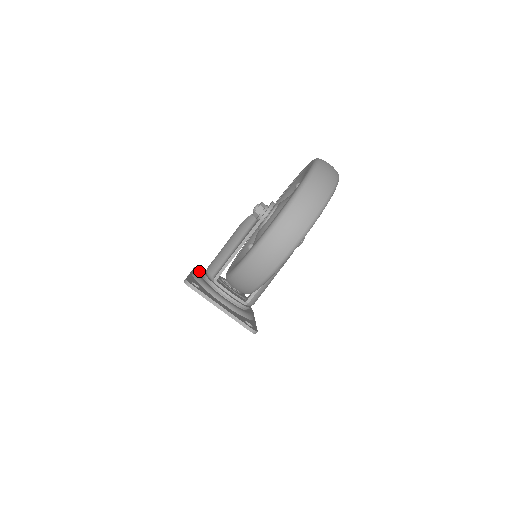
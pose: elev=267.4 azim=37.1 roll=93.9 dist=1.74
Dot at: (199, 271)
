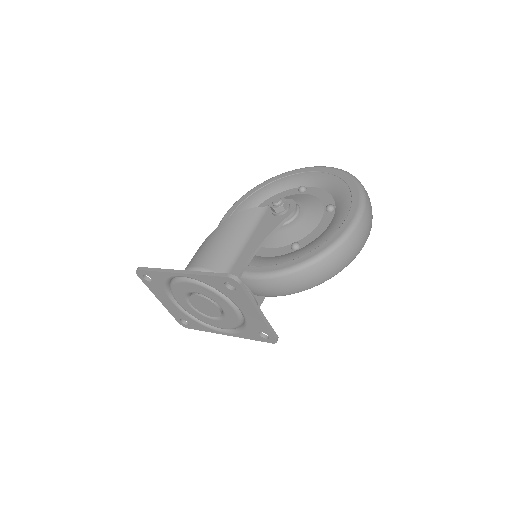
Dot at: occluded
